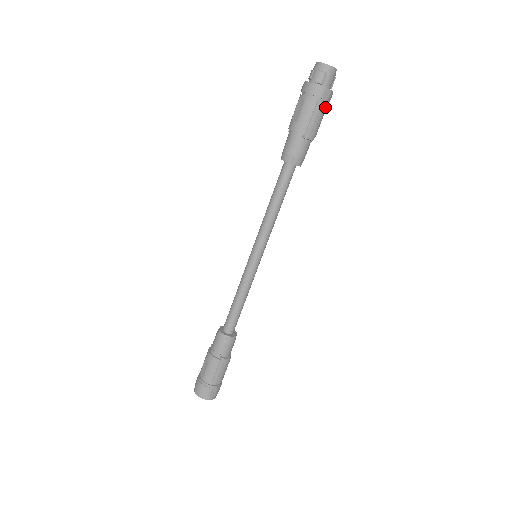
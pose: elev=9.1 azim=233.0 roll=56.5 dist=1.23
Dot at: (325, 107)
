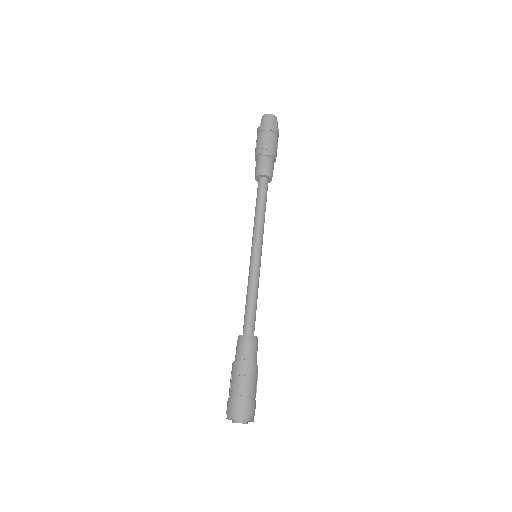
Dot at: (272, 135)
